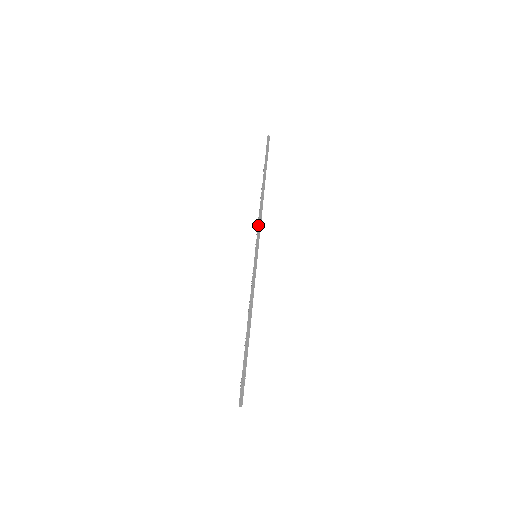
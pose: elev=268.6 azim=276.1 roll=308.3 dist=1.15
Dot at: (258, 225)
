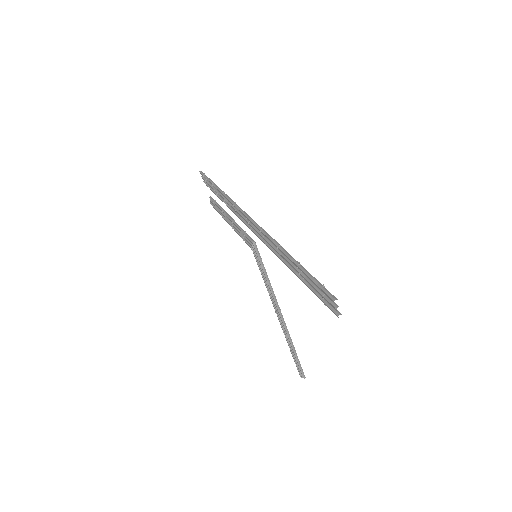
Dot at: (239, 210)
